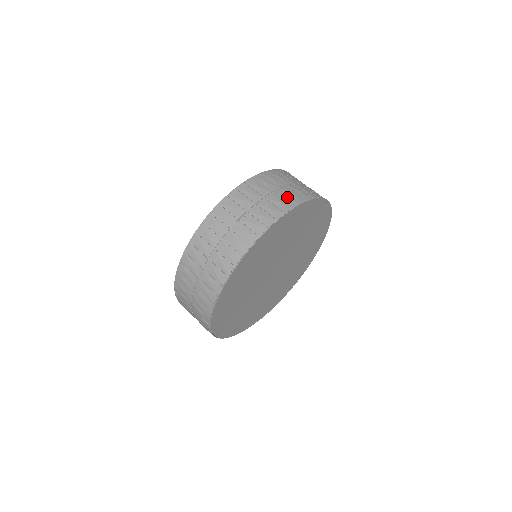
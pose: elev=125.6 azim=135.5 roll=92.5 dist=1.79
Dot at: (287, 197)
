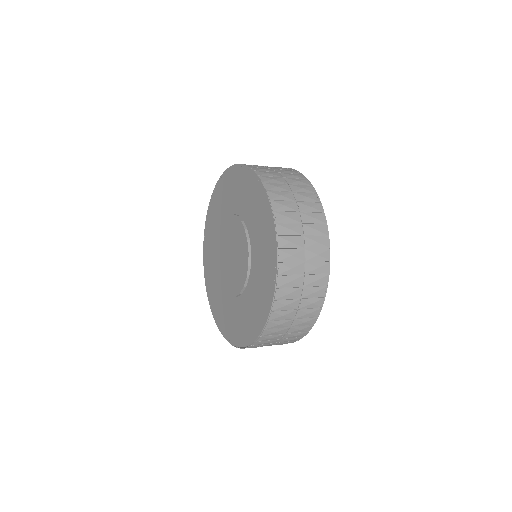
Dot at: (303, 188)
